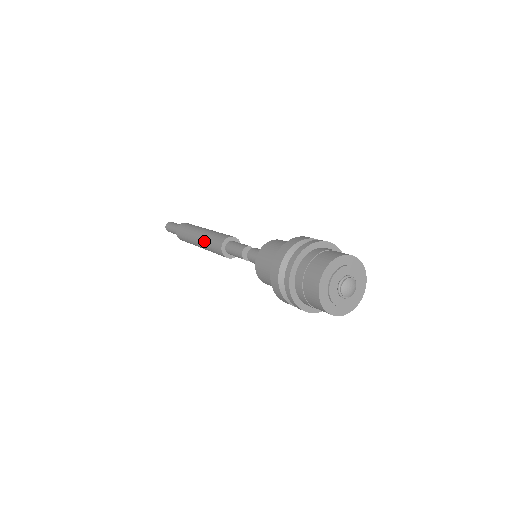
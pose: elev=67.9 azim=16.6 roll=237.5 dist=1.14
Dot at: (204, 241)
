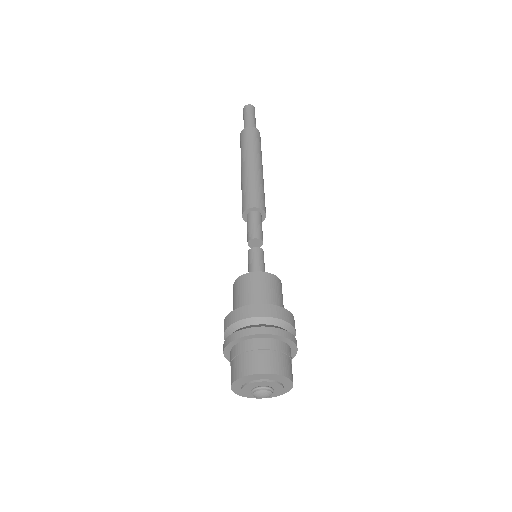
Dot at: occluded
